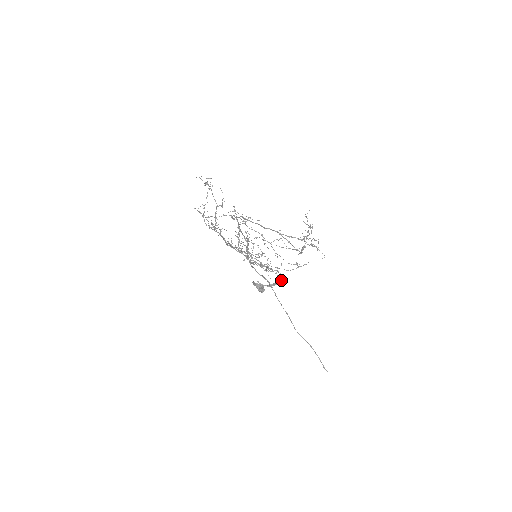
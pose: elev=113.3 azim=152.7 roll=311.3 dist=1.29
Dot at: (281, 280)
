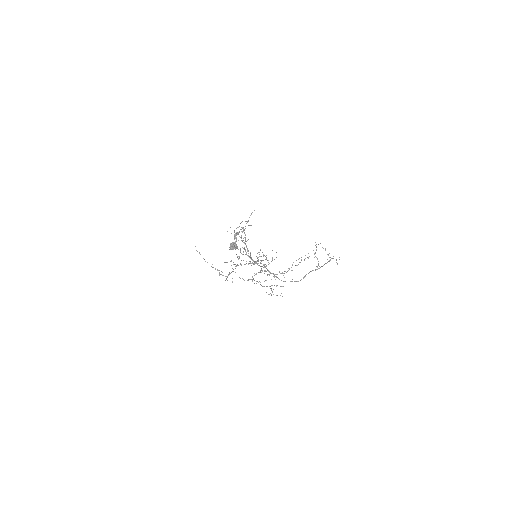
Dot at: occluded
